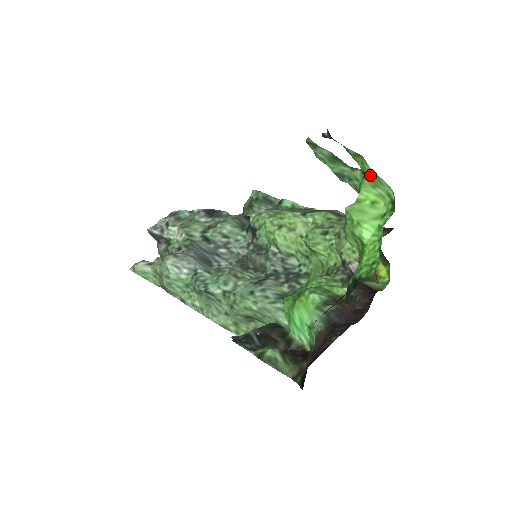
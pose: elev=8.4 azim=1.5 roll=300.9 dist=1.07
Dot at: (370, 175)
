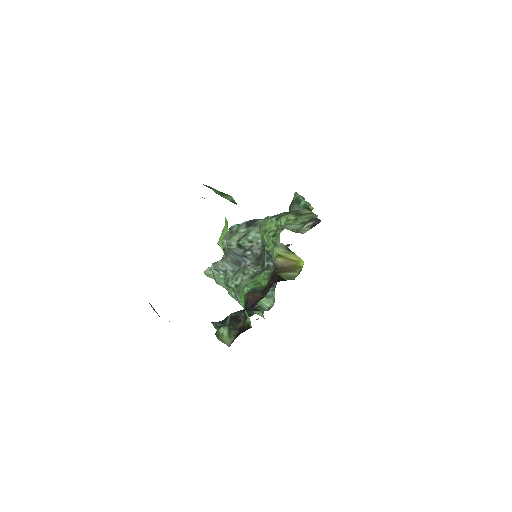
Dot at: occluded
